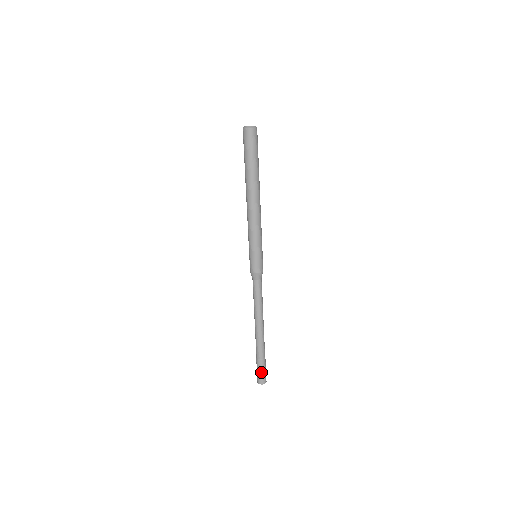
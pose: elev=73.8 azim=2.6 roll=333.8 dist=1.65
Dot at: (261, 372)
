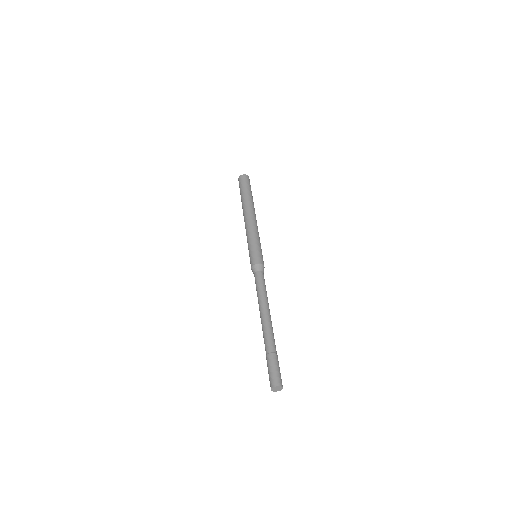
Dot at: (271, 370)
